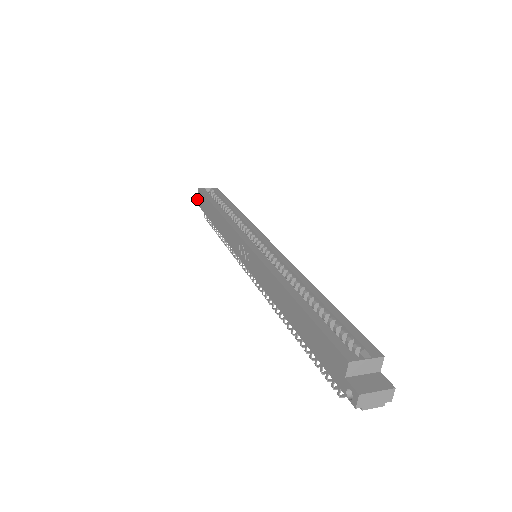
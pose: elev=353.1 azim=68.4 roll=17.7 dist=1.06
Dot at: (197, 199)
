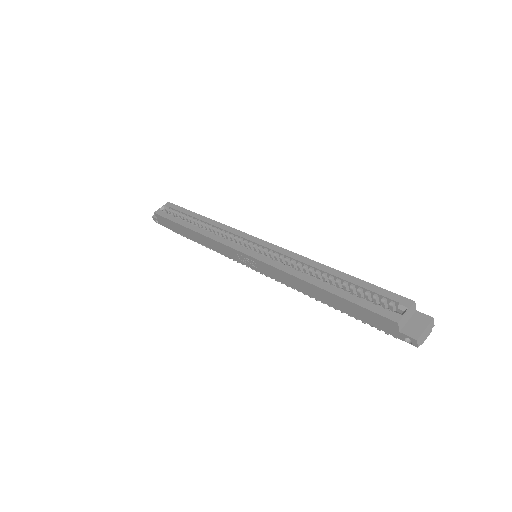
Dot at: (159, 222)
